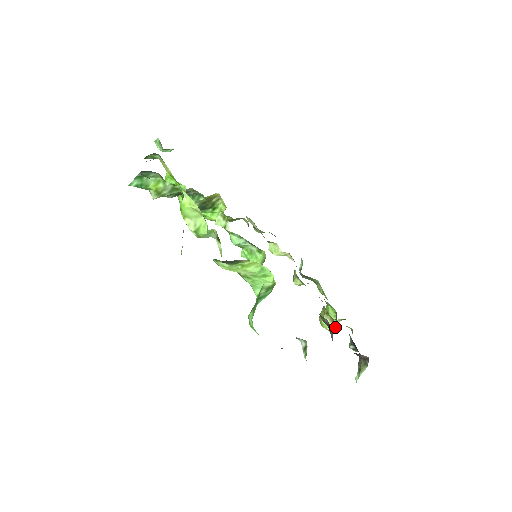
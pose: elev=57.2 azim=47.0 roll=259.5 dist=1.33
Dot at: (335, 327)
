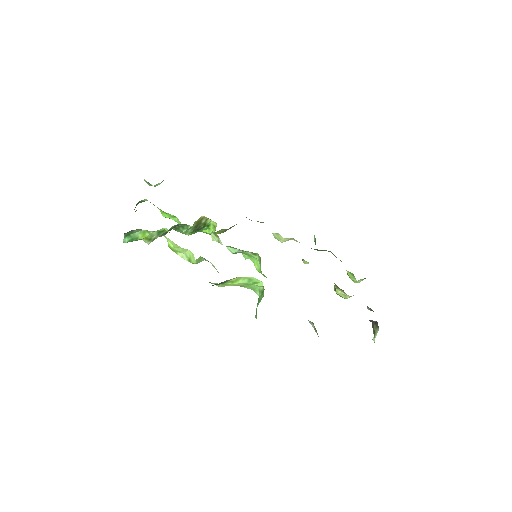
Dot at: (348, 295)
